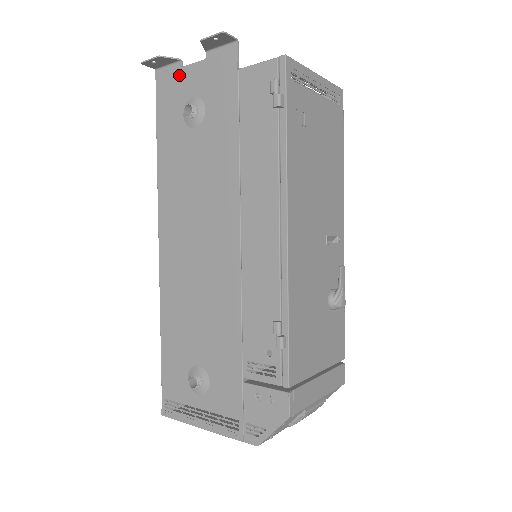
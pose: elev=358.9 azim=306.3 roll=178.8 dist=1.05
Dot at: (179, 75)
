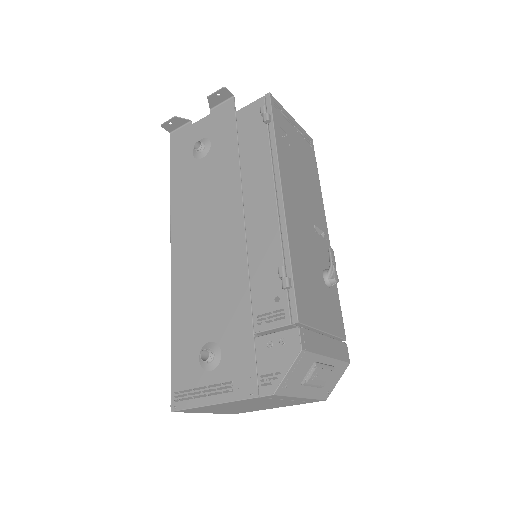
Dot at: (189, 130)
